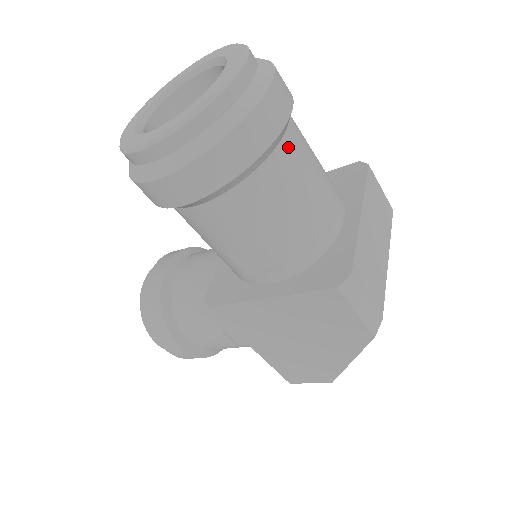
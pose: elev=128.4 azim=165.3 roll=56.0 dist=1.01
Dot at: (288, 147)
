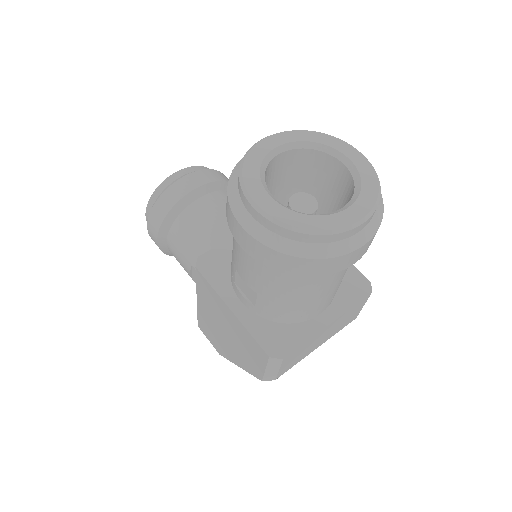
Dot at: (331, 274)
